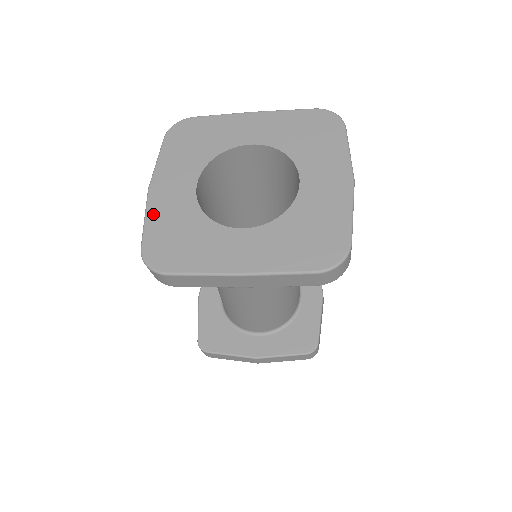
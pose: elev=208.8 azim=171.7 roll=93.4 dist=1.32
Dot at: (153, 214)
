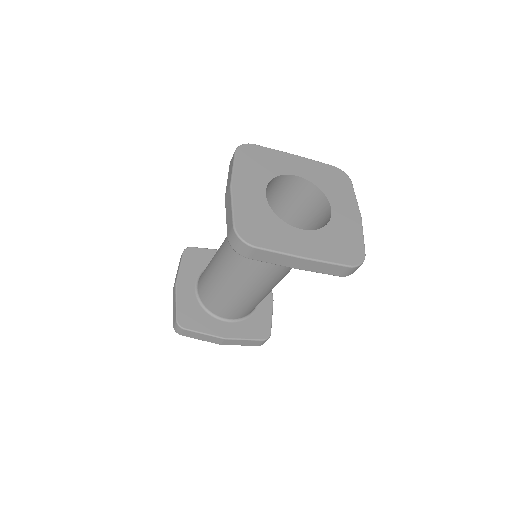
Dot at: (238, 204)
